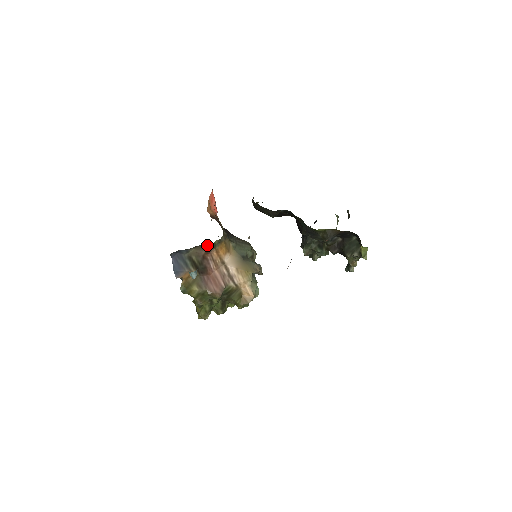
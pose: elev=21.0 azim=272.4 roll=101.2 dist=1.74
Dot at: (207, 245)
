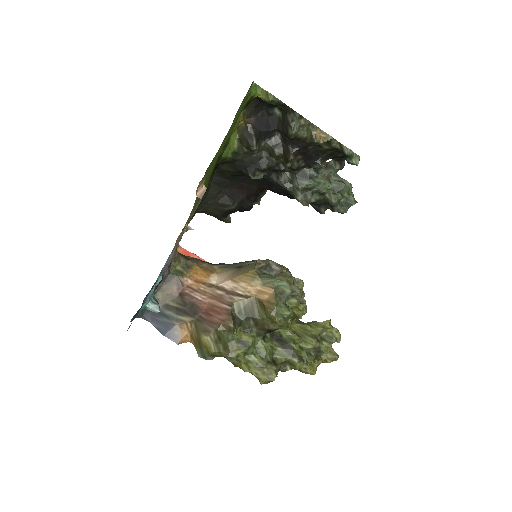
Dot at: (168, 277)
